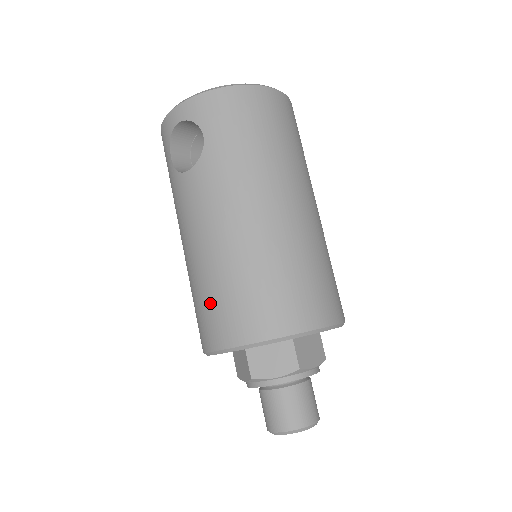
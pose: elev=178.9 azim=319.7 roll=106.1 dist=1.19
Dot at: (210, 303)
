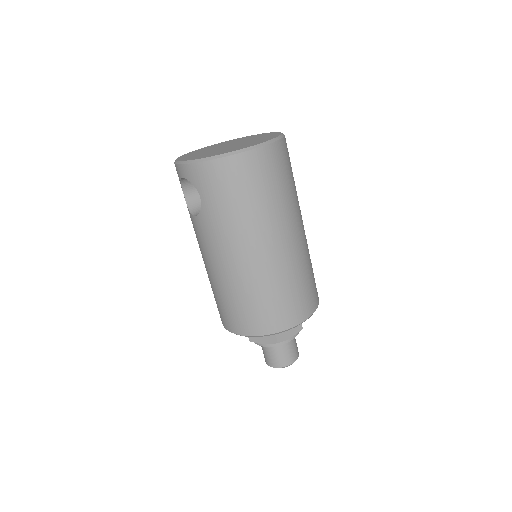
Dot at: (218, 303)
